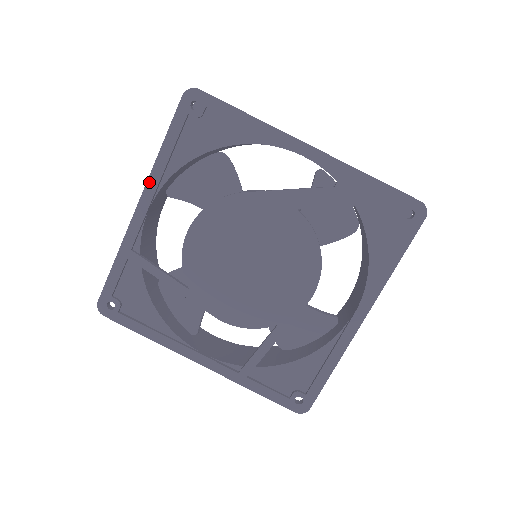
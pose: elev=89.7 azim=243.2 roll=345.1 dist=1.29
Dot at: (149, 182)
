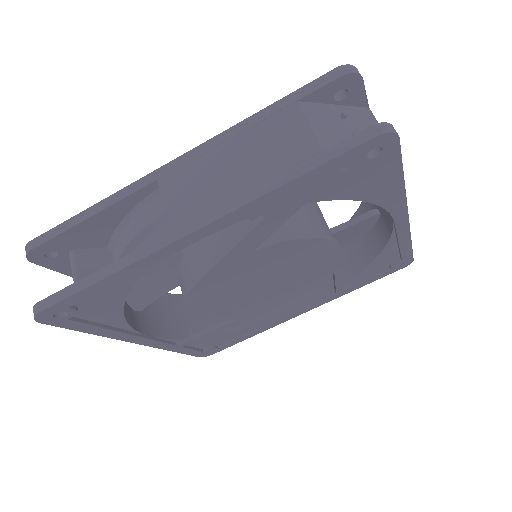
Dot at: (123, 340)
